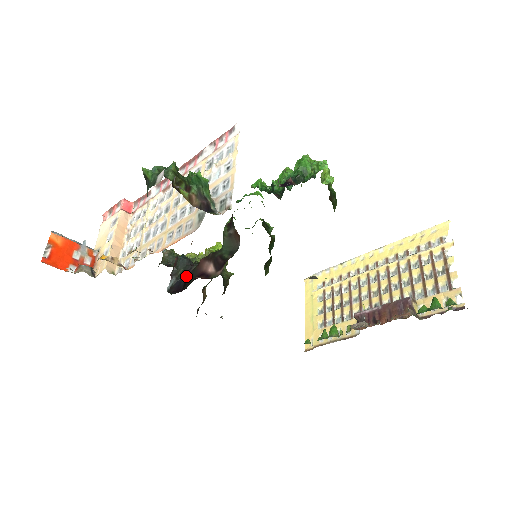
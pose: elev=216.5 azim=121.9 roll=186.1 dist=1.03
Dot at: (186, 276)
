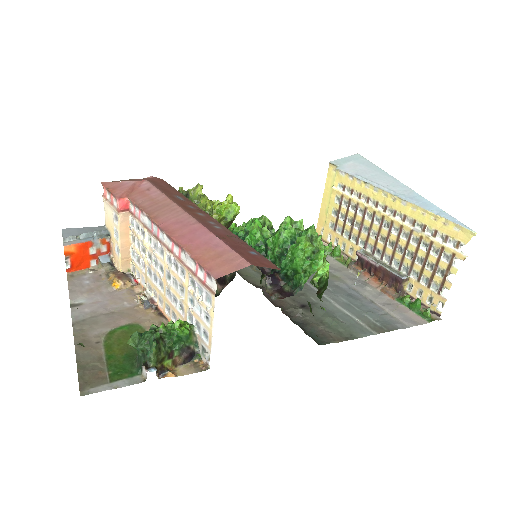
Dot at: occluded
